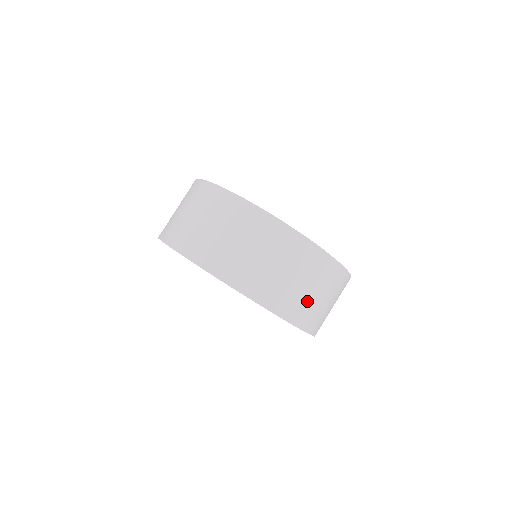
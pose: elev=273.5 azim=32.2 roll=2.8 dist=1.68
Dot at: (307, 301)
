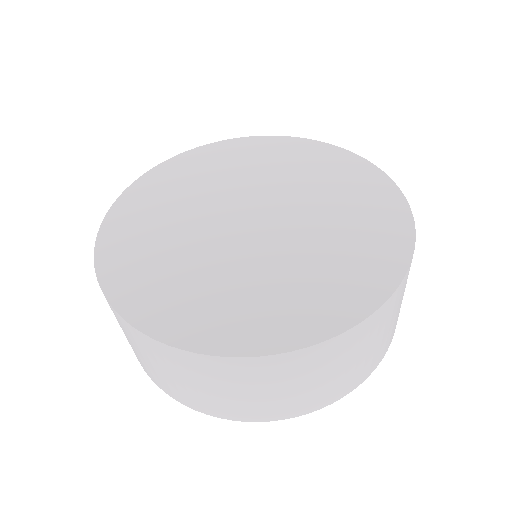
Dot at: (368, 358)
